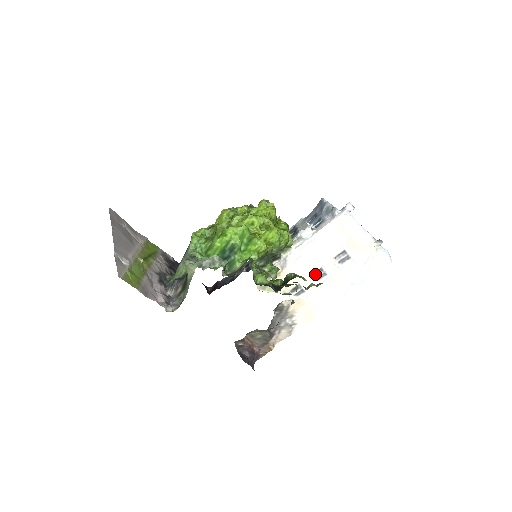
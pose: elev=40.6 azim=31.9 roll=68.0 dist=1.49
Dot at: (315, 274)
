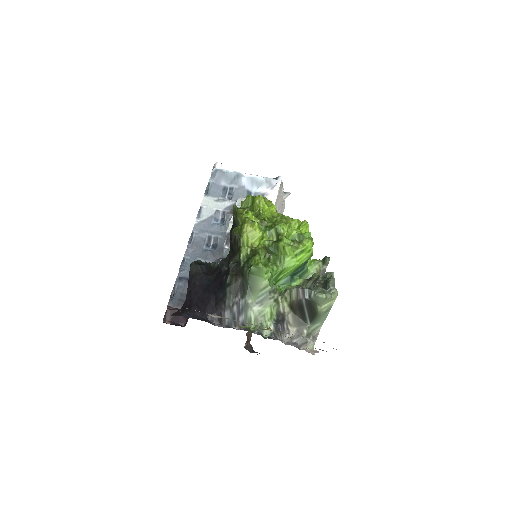
Dot at: occluded
